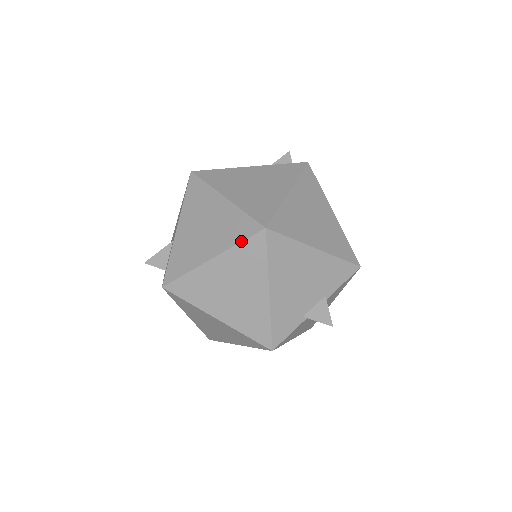
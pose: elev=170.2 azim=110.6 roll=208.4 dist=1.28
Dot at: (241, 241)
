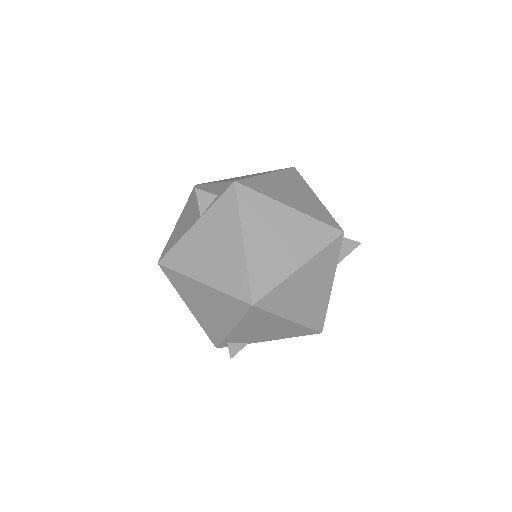
Dot at: (283, 169)
